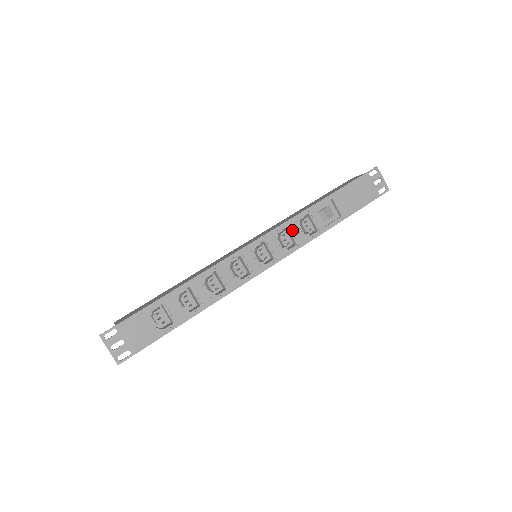
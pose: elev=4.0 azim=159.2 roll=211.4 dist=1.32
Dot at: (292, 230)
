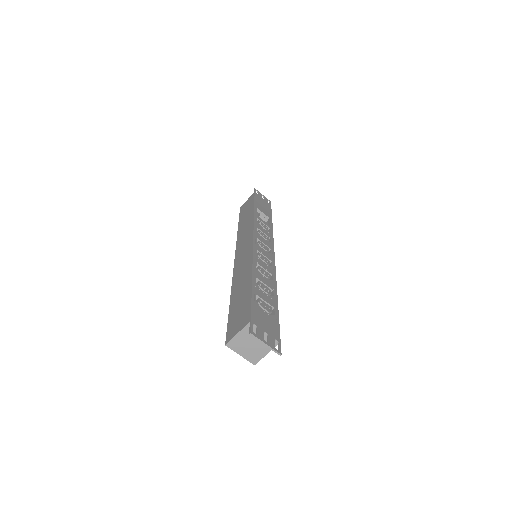
Dot at: (261, 229)
